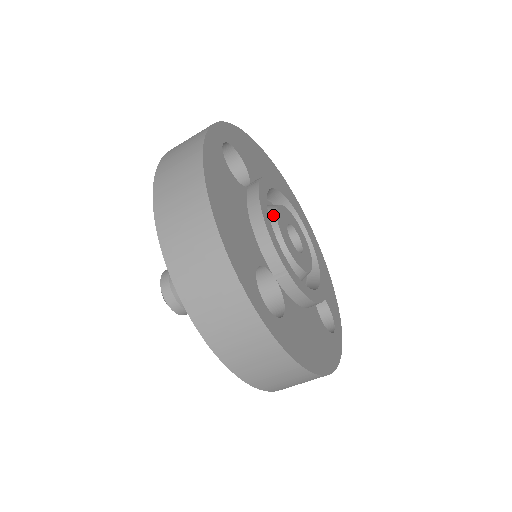
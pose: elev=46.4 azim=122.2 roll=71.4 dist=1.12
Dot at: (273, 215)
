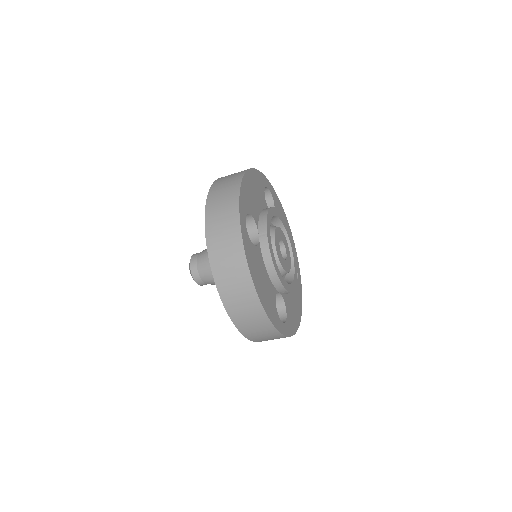
Dot at: occluded
